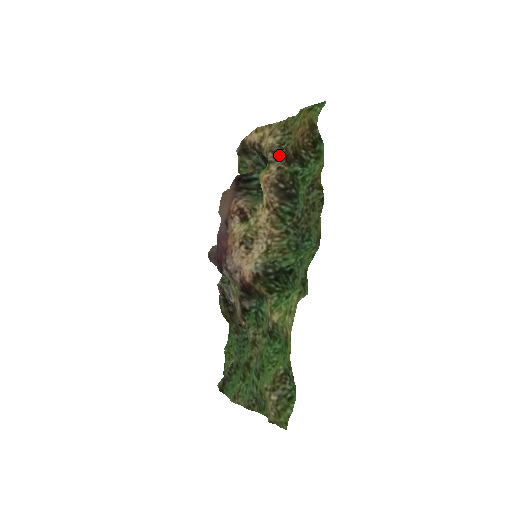
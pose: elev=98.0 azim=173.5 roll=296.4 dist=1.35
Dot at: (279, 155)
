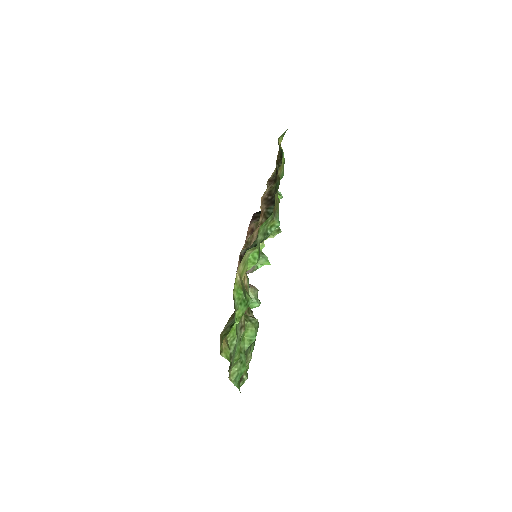
Dot at: (272, 181)
